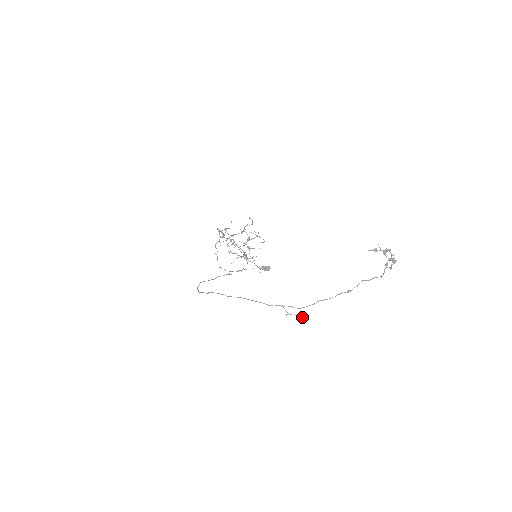
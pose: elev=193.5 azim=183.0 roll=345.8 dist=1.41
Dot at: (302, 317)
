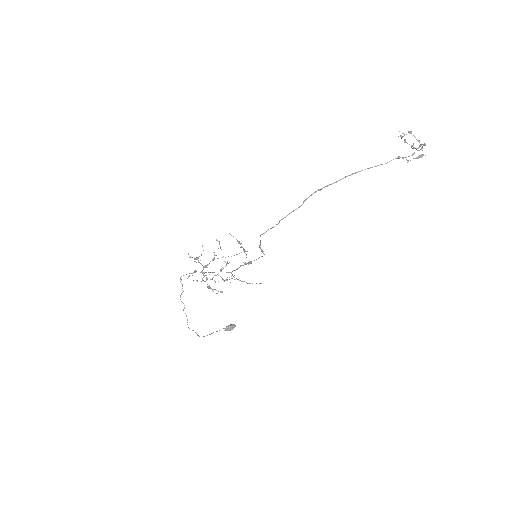
Dot at: occluded
